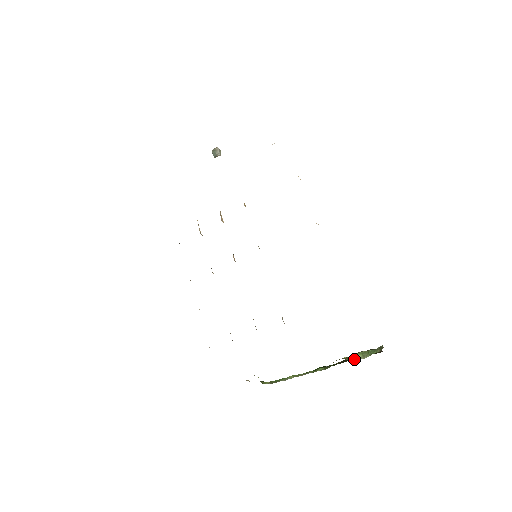
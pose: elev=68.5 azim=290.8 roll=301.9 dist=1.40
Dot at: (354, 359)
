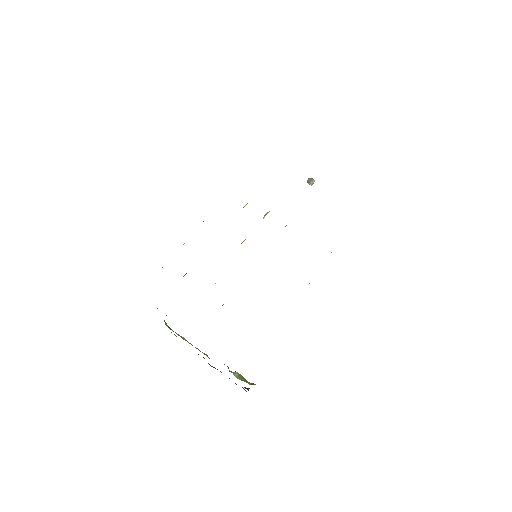
Dot at: (232, 372)
